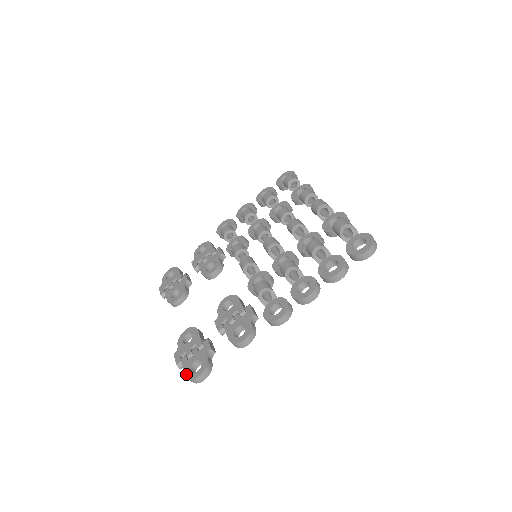
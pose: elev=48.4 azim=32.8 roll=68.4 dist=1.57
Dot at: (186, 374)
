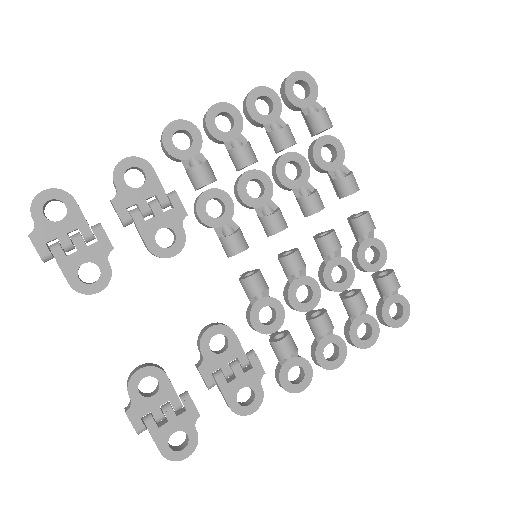
Dot at: (163, 453)
